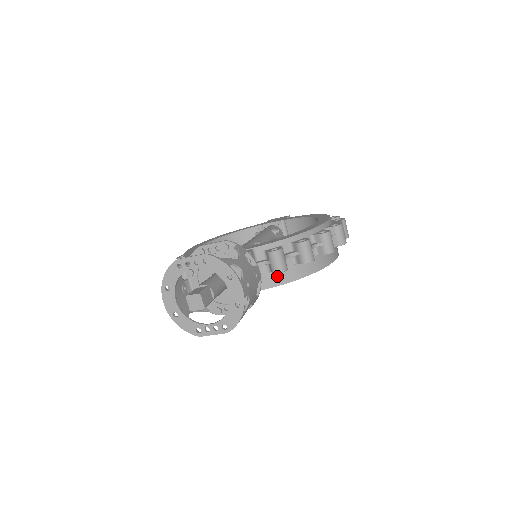
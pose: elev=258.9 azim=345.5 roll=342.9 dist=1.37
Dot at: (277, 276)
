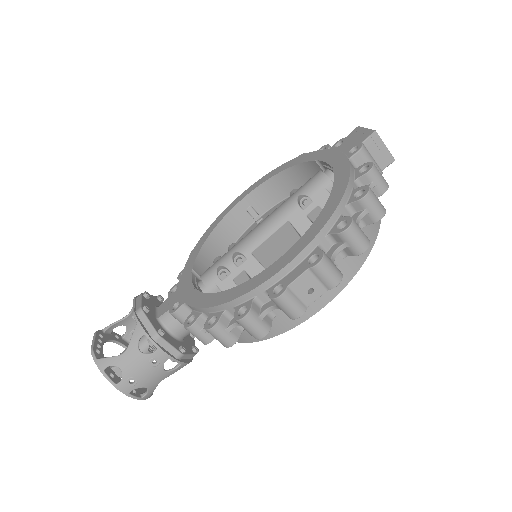
Dot at: occluded
